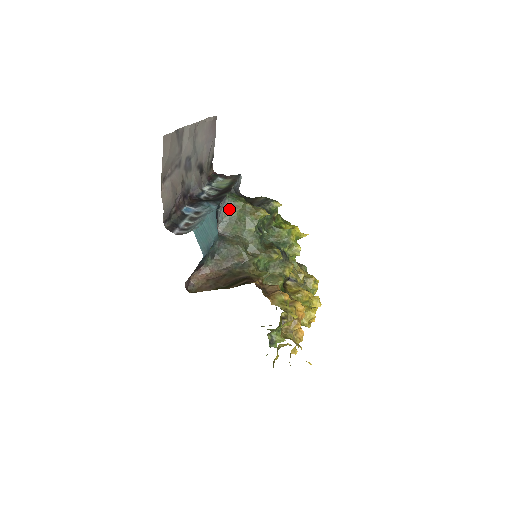
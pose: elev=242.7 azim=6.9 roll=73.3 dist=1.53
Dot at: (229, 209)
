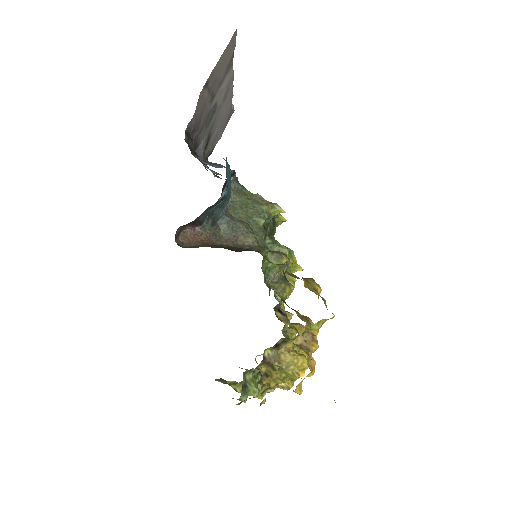
Dot at: (235, 191)
